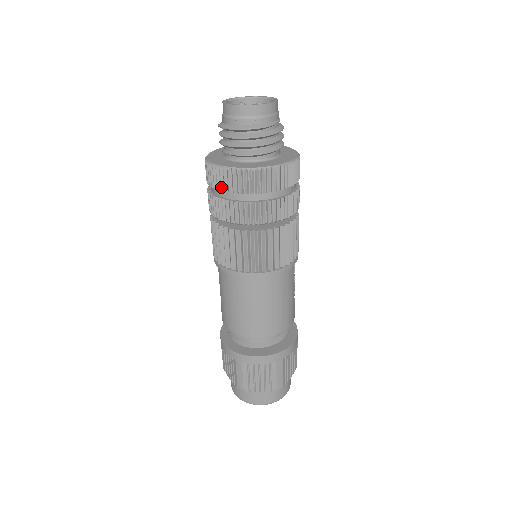
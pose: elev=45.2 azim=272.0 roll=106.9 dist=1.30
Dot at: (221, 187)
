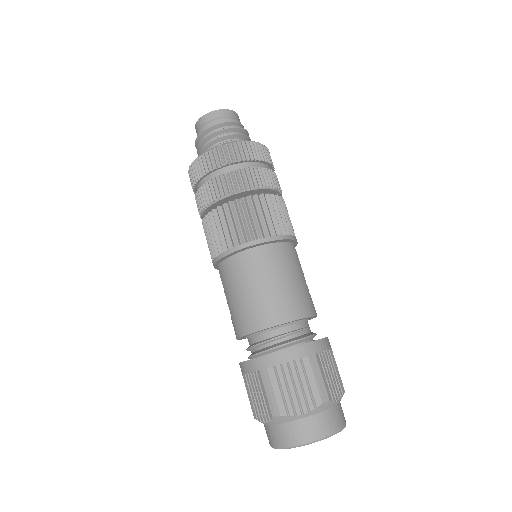
Dot at: (202, 172)
